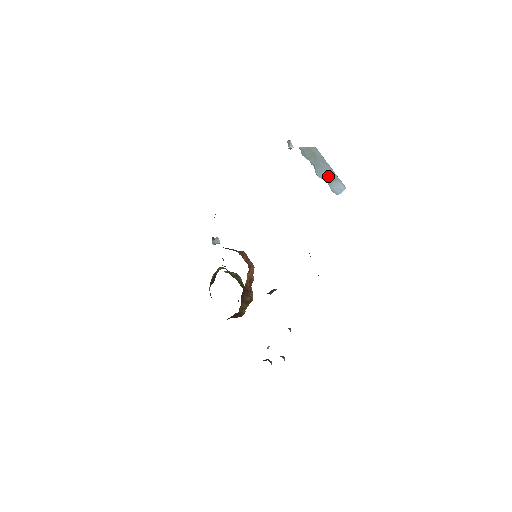
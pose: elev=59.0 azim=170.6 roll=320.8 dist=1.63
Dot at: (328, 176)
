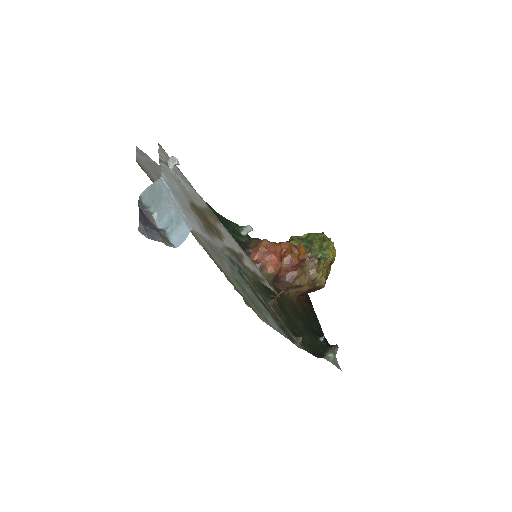
Dot at: (171, 220)
